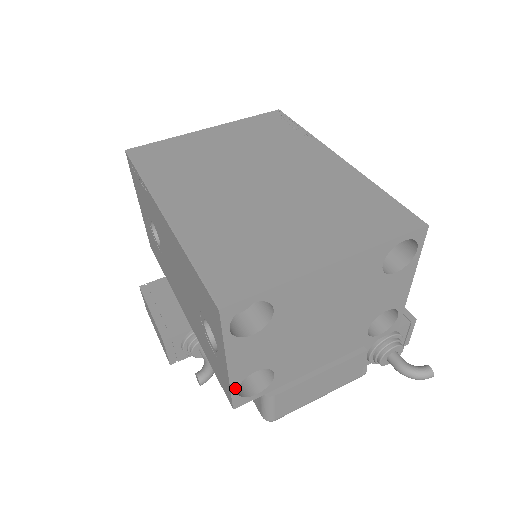
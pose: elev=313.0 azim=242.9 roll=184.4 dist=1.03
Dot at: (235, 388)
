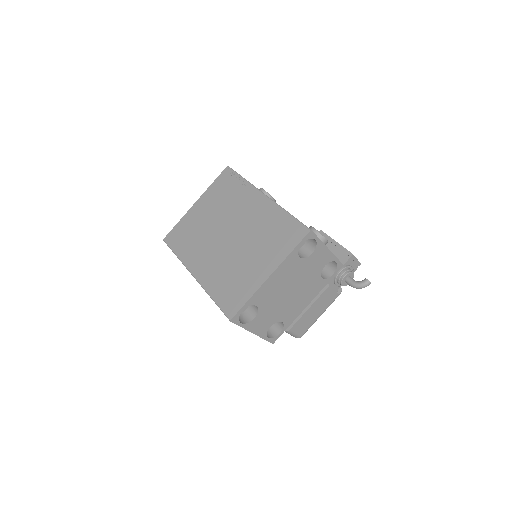
Dot at: (265, 337)
